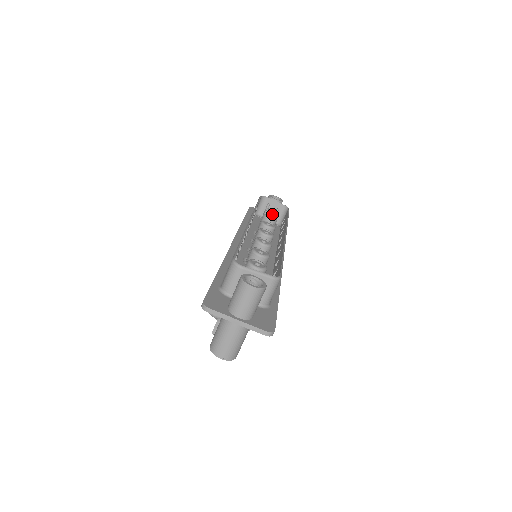
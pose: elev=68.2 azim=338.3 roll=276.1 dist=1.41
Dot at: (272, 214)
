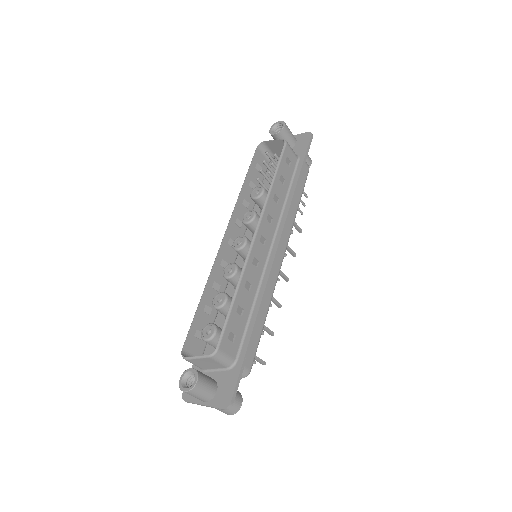
Dot at: occluded
